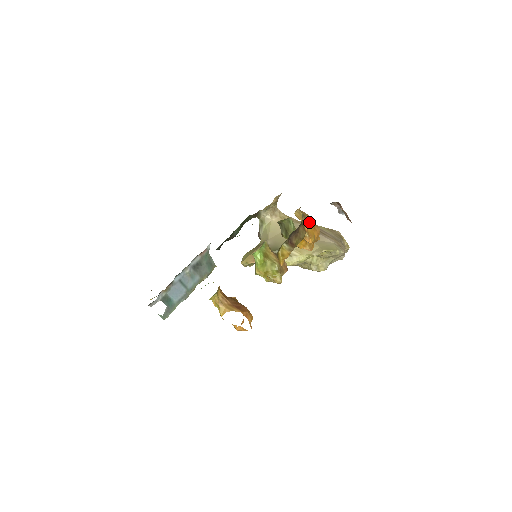
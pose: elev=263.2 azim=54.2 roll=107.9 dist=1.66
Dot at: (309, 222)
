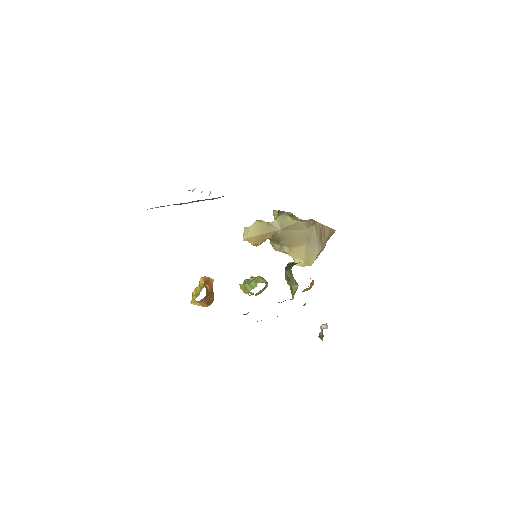
Dot at: occluded
